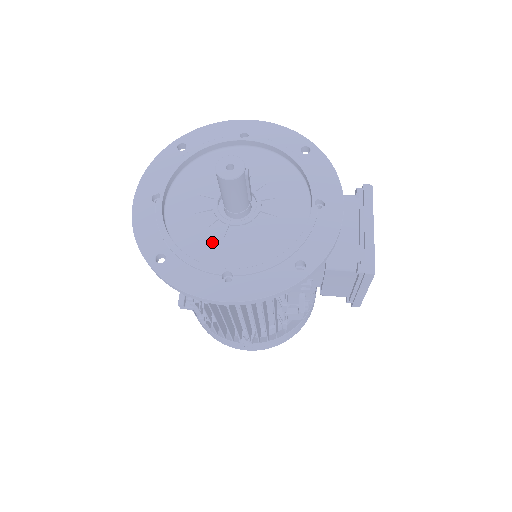
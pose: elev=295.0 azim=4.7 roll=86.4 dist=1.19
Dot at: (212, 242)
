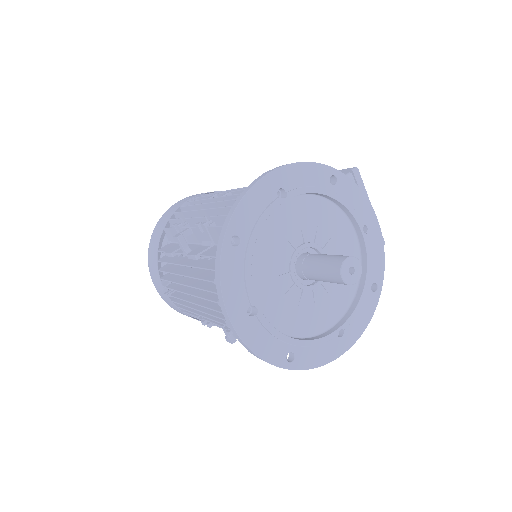
Dot at: (310, 312)
